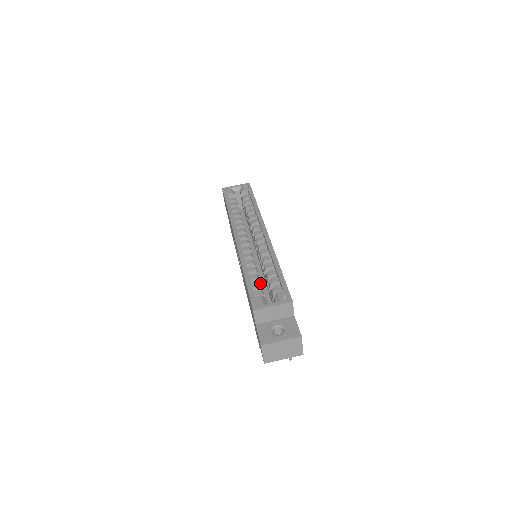
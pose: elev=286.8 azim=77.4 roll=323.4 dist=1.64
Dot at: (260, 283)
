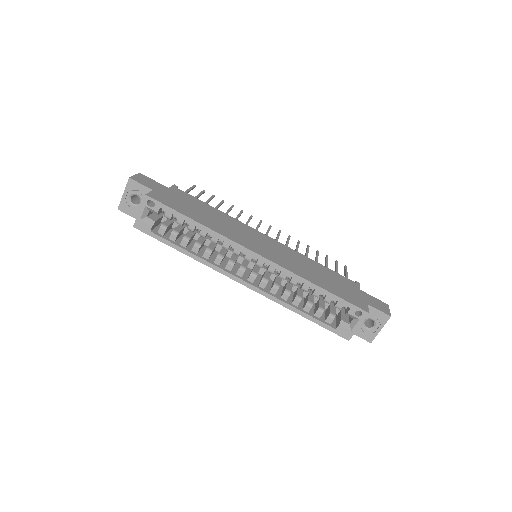
Dot at: (319, 309)
